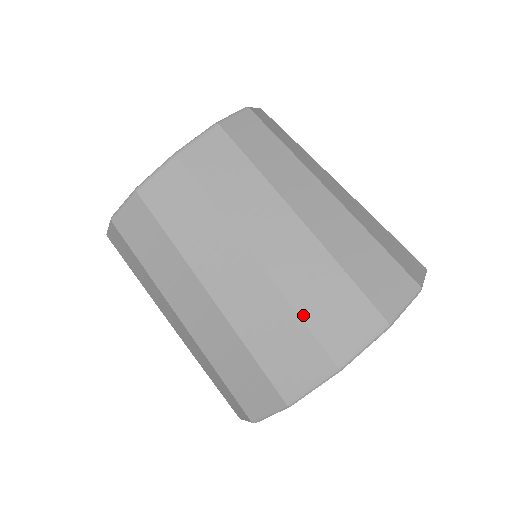
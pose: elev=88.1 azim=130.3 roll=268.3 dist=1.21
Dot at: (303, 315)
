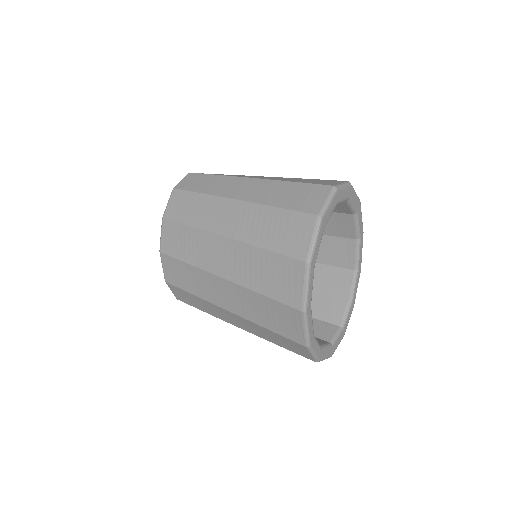
Dot at: (263, 293)
